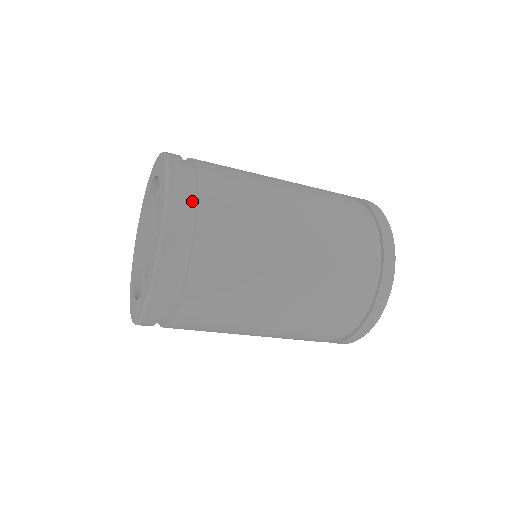
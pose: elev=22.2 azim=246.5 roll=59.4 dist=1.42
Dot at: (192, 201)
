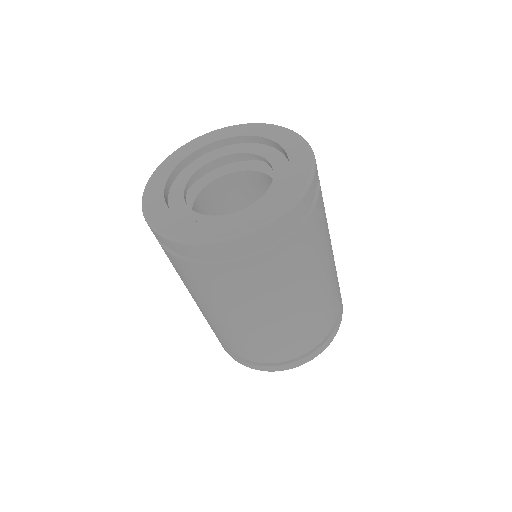
Dot at: (310, 204)
